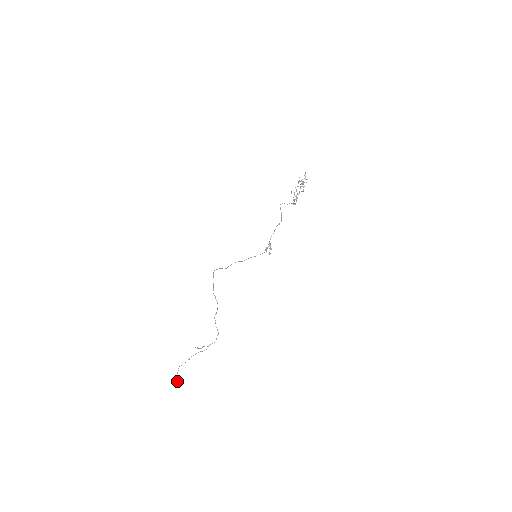
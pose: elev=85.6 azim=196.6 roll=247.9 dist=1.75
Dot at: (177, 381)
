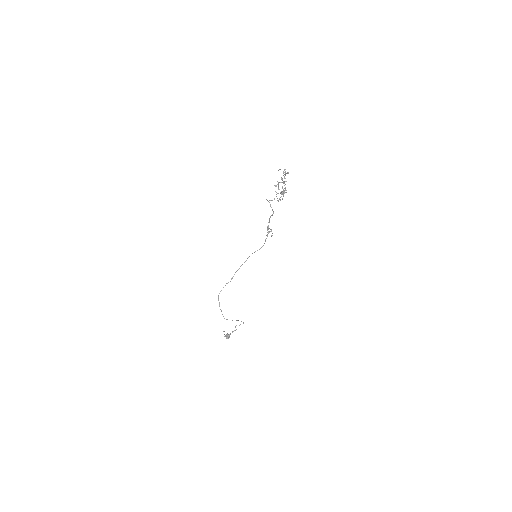
Dot at: occluded
